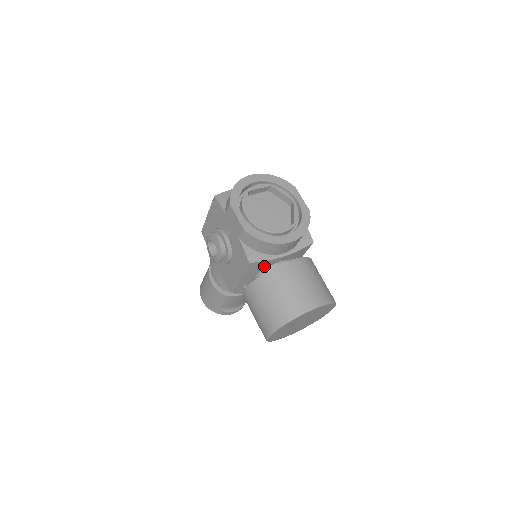
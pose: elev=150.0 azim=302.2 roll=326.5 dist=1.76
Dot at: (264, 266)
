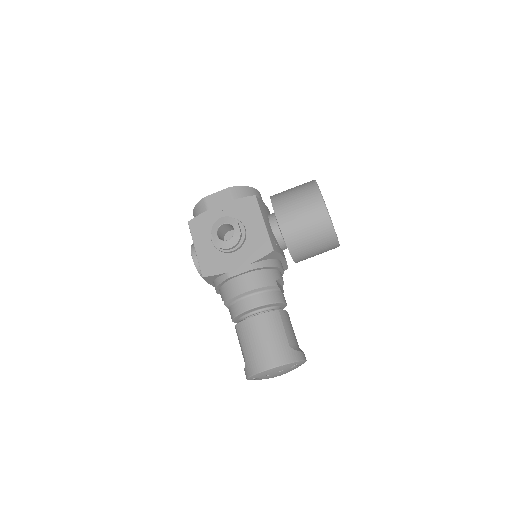
Dot at: (266, 212)
